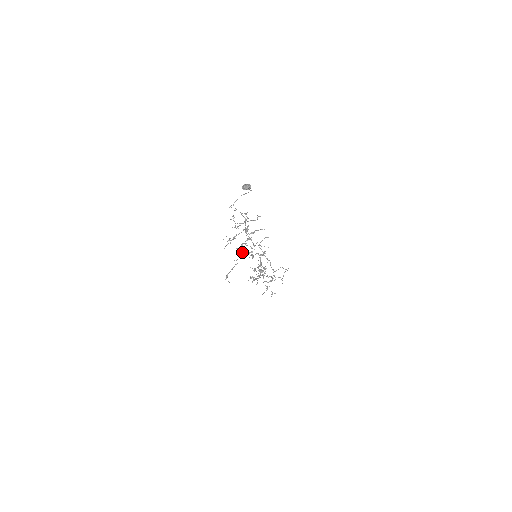
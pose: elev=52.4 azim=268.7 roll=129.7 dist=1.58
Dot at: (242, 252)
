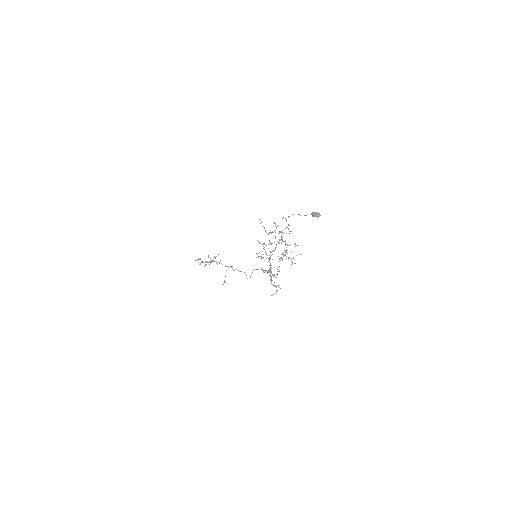
Dot at: occluded
